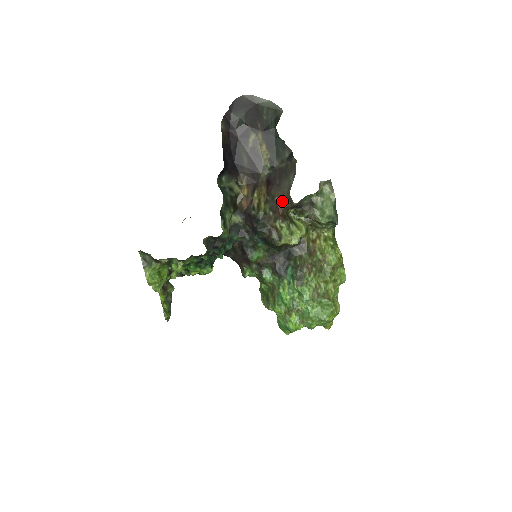
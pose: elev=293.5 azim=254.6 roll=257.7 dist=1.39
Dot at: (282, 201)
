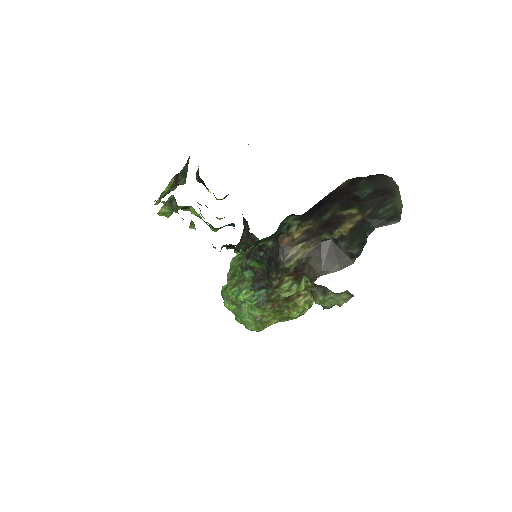
Dot at: (309, 271)
